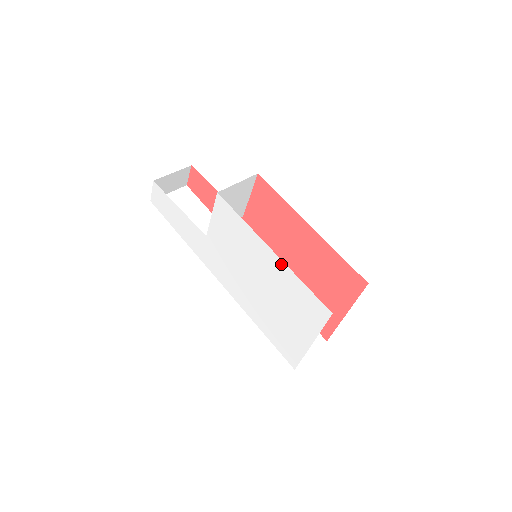
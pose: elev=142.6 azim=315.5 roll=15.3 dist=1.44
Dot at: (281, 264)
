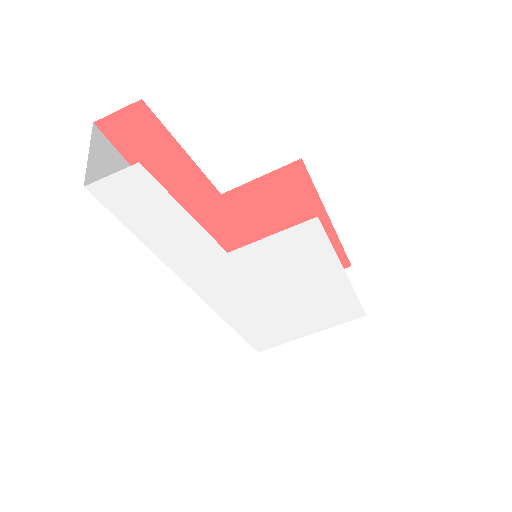
Dot at: (346, 285)
